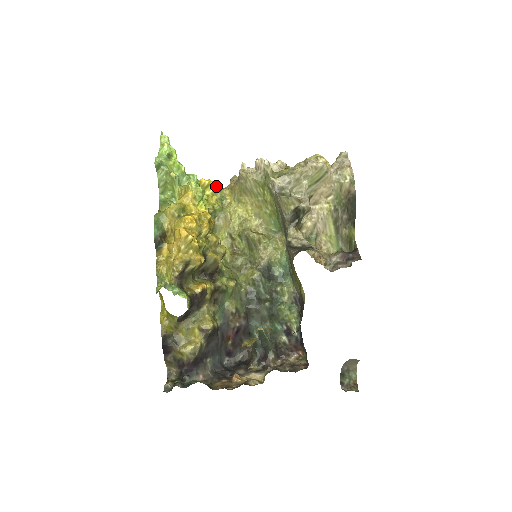
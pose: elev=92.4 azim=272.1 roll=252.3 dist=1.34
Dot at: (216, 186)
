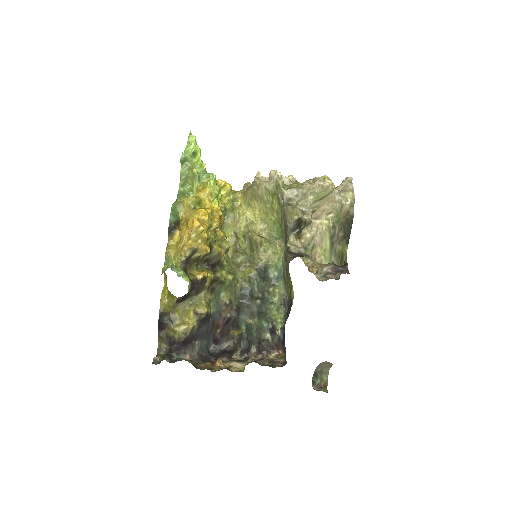
Dot at: (231, 188)
